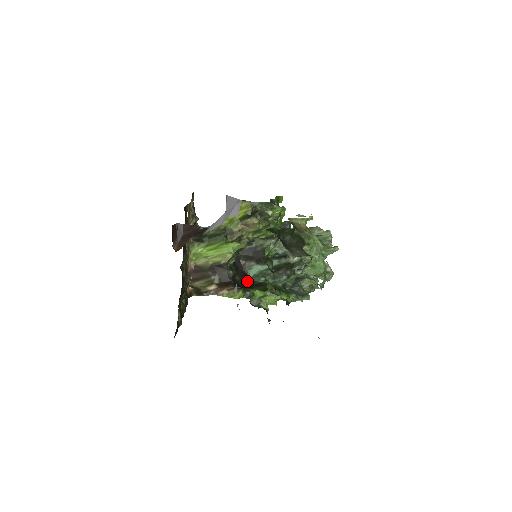
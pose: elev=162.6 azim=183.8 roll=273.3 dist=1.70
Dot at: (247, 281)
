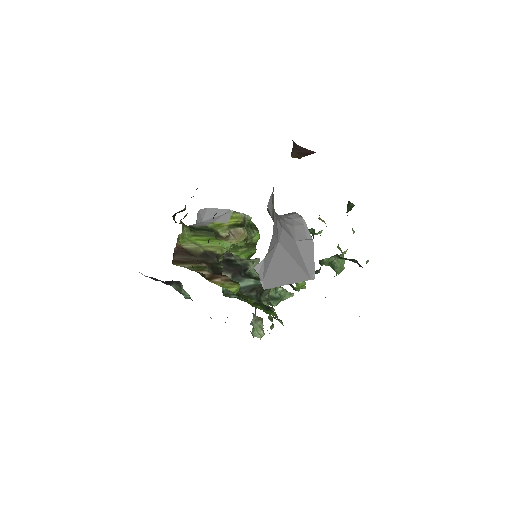
Dot at: occluded
